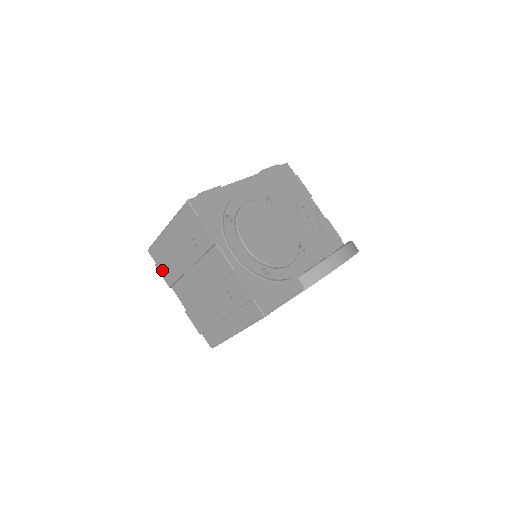
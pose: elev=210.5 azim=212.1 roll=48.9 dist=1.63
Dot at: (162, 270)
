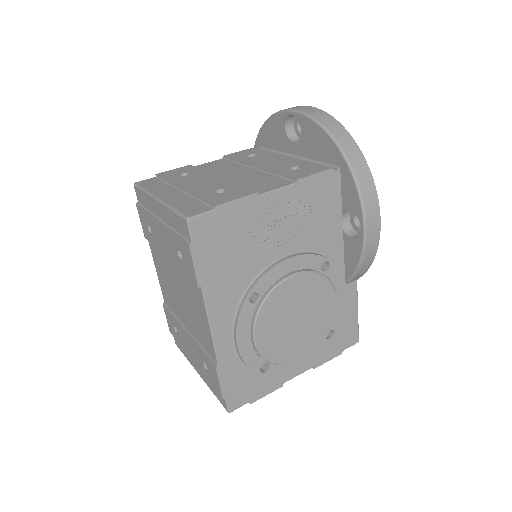
Dot at: occluded
